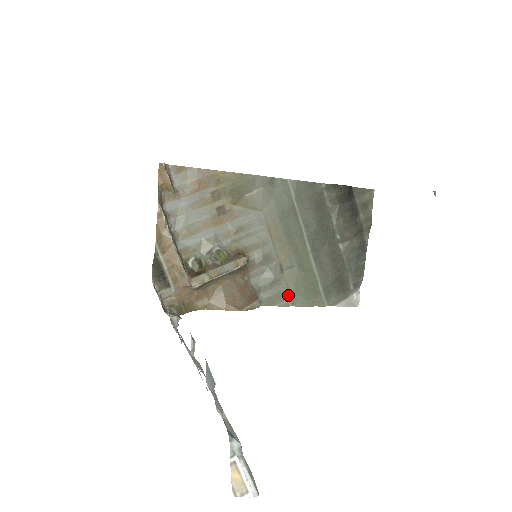
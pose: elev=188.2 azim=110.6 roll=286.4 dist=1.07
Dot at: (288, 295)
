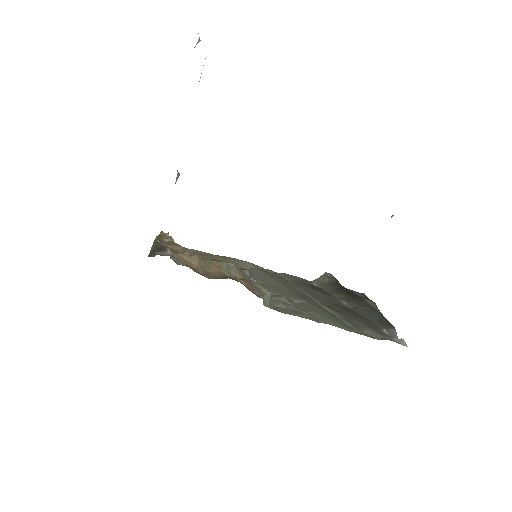
Dot at: (307, 315)
